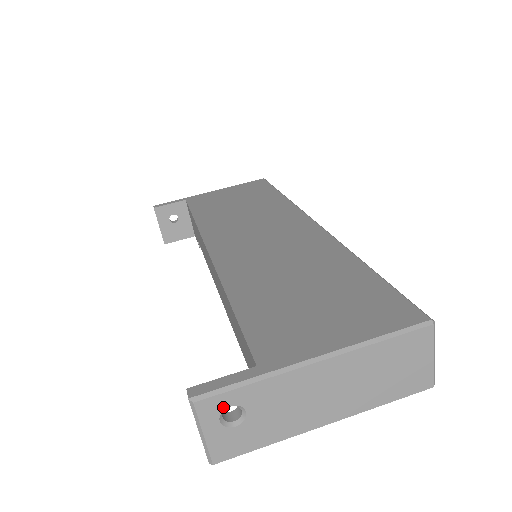
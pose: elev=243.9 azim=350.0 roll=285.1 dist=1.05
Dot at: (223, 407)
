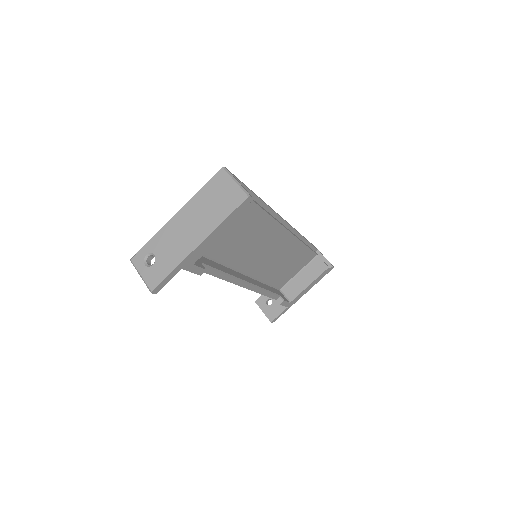
Dot at: (143, 257)
